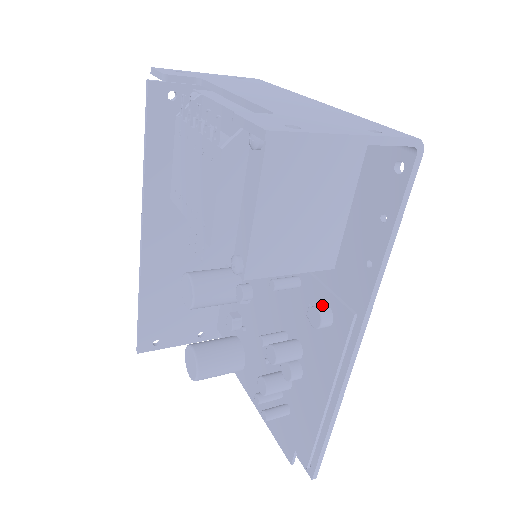
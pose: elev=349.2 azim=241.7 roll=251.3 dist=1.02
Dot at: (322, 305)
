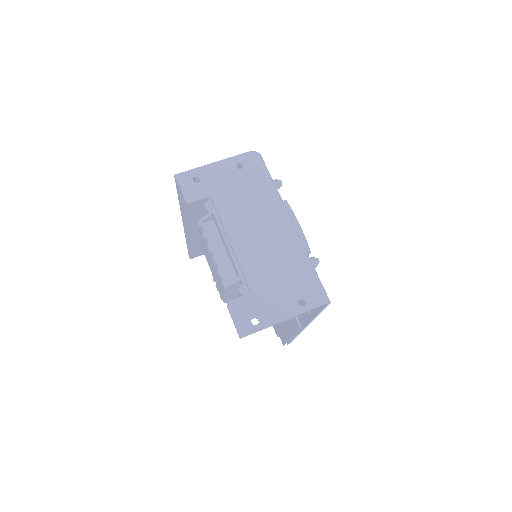
Dot at: occluded
